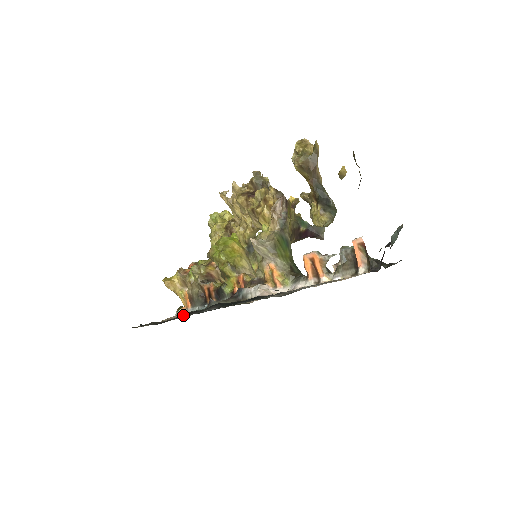
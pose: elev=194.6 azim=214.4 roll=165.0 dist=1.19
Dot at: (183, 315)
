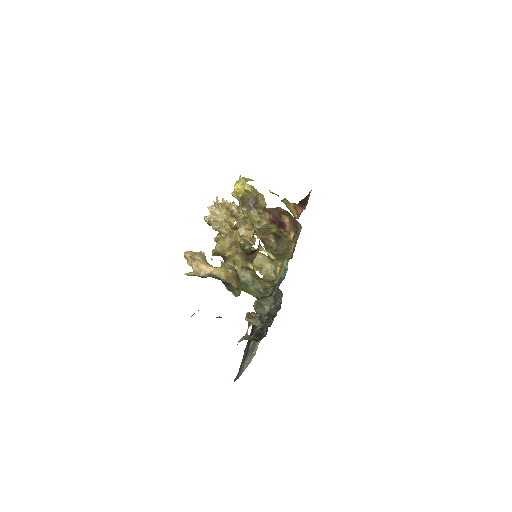
Dot at: occluded
